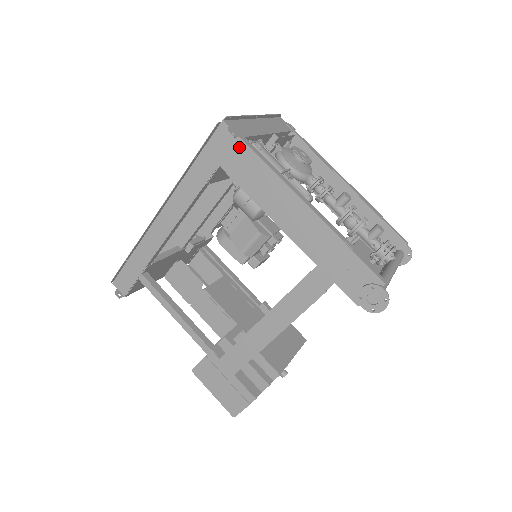
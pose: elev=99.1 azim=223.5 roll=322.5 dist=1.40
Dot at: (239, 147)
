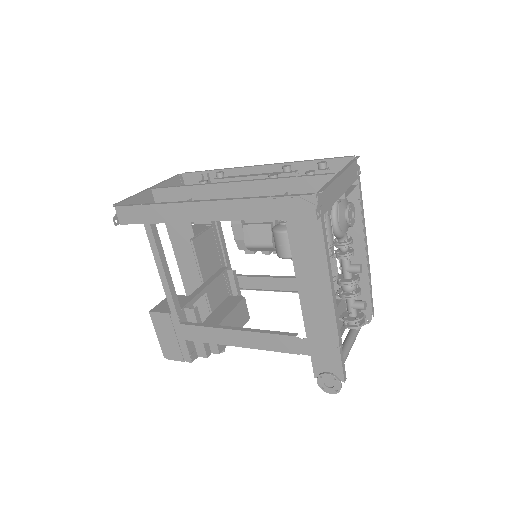
Dot at: (314, 224)
